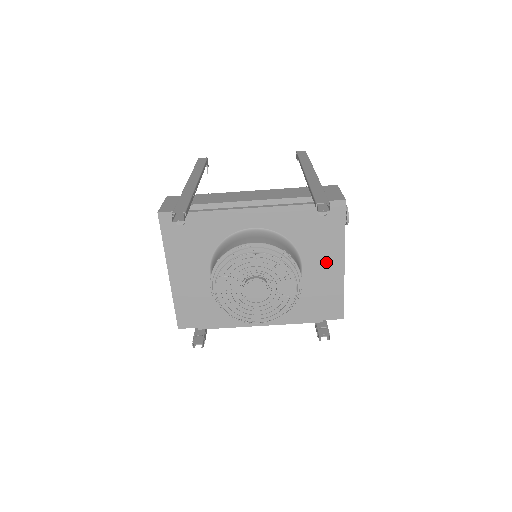
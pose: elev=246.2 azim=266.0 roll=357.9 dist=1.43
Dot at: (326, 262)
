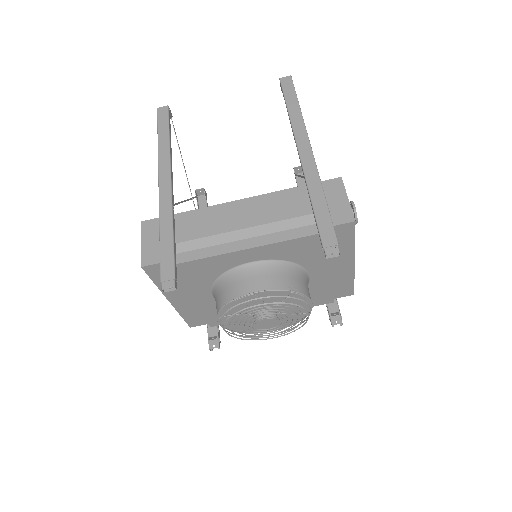
Dot at: (335, 266)
